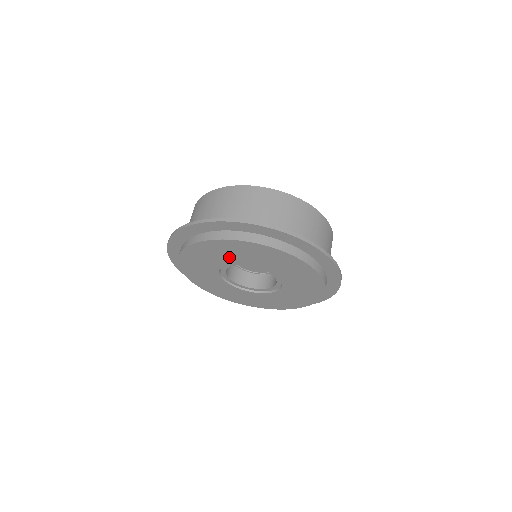
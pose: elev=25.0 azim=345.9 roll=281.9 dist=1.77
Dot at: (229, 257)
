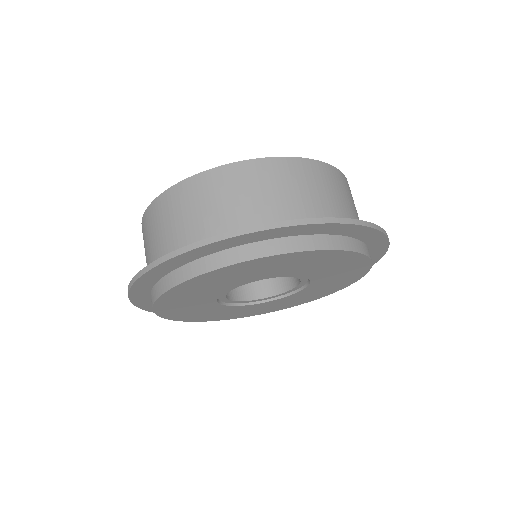
Dot at: (253, 276)
